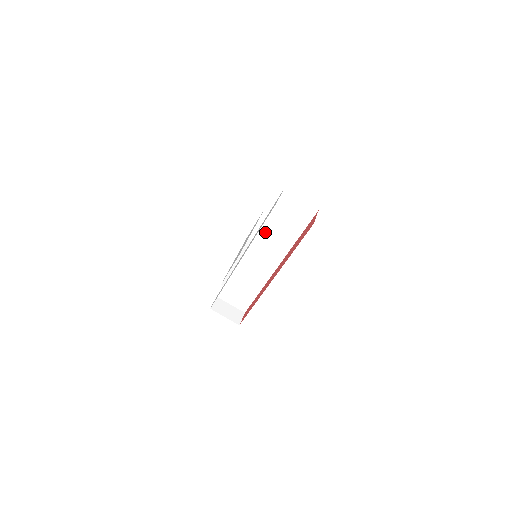
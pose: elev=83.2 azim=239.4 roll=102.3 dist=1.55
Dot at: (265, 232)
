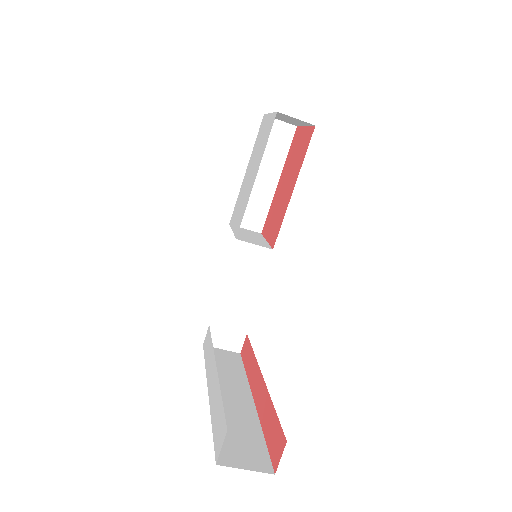
Dot at: occluded
